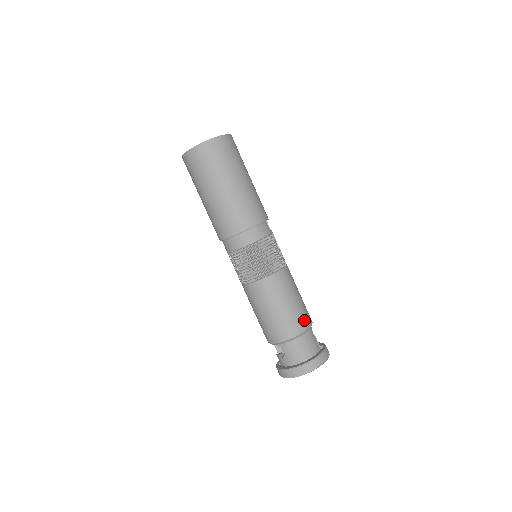
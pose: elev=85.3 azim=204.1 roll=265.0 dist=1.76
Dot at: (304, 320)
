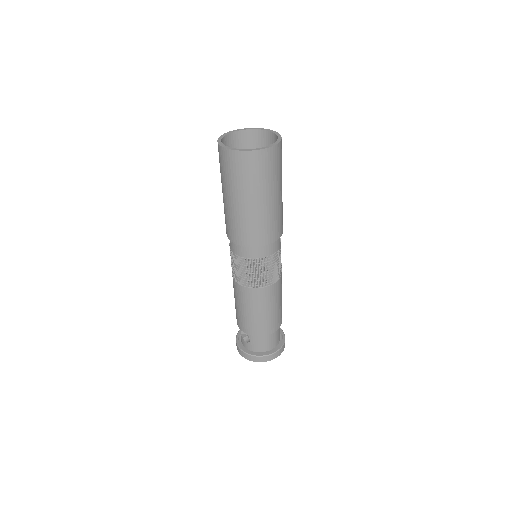
Dot at: (278, 323)
